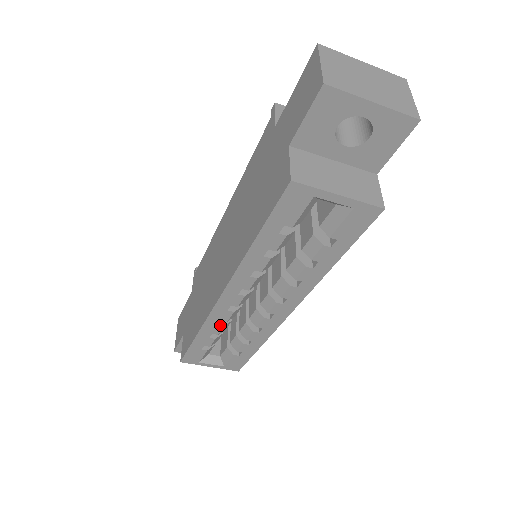
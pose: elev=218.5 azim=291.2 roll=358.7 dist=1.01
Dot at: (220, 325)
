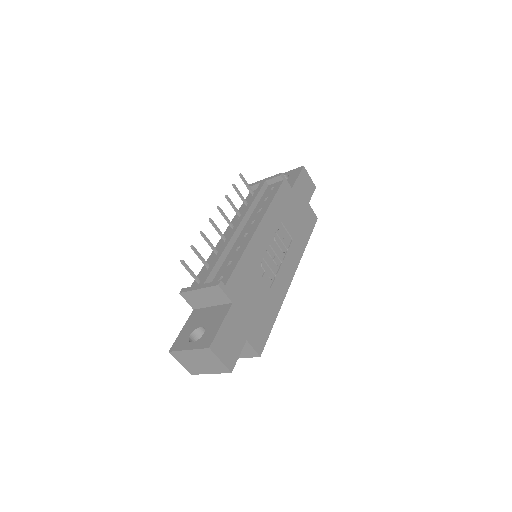
Dot at: occluded
